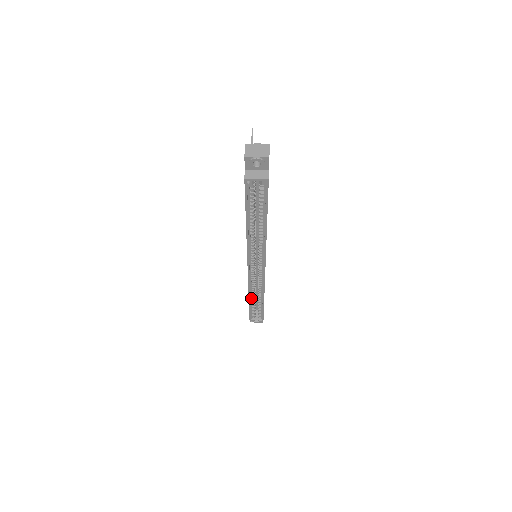
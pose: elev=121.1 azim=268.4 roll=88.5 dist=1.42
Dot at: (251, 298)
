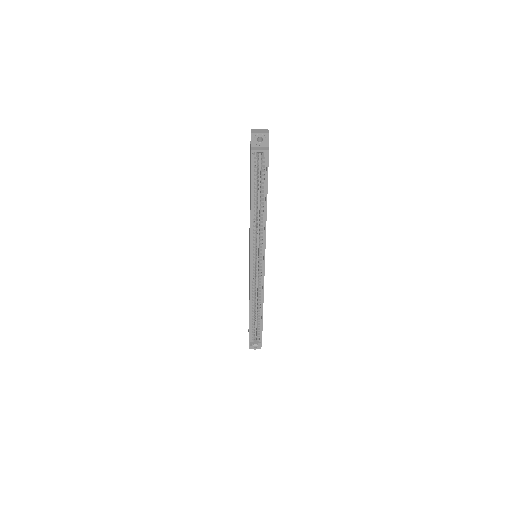
Dot at: (251, 308)
